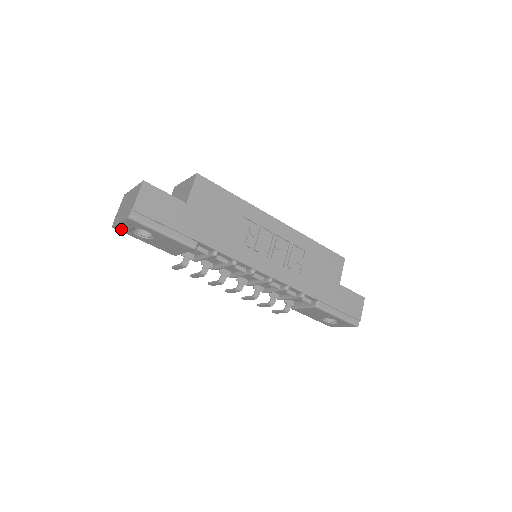
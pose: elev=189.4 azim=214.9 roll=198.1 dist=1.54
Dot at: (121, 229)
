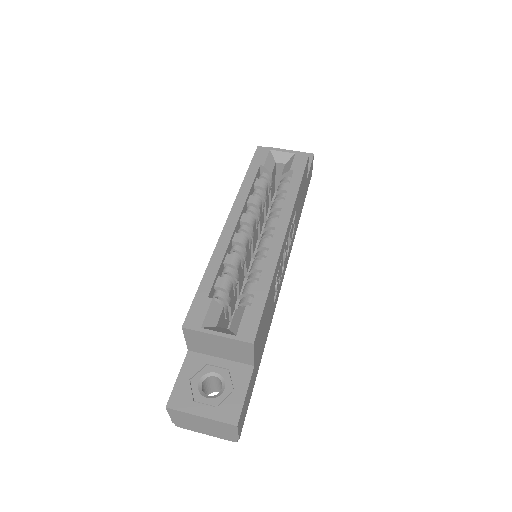
Dot at: occluded
